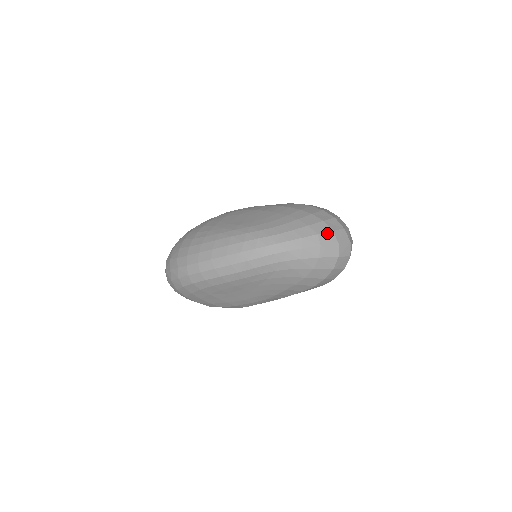
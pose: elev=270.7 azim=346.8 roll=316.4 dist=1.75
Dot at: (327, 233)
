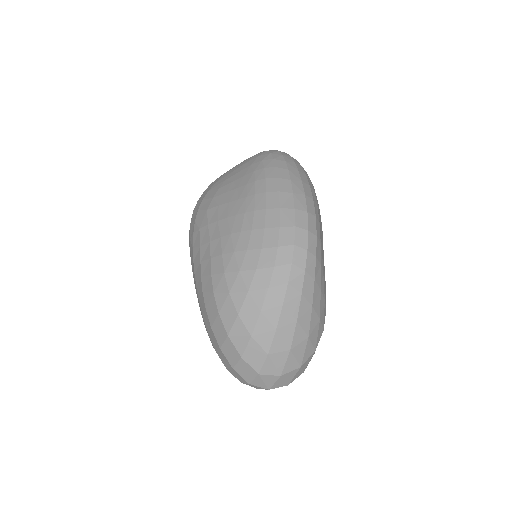
Dot at: occluded
